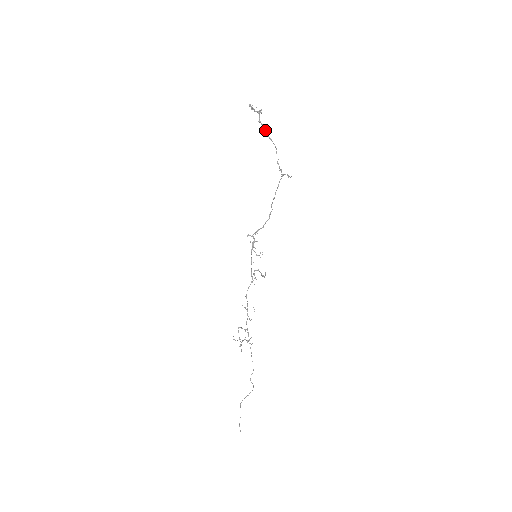
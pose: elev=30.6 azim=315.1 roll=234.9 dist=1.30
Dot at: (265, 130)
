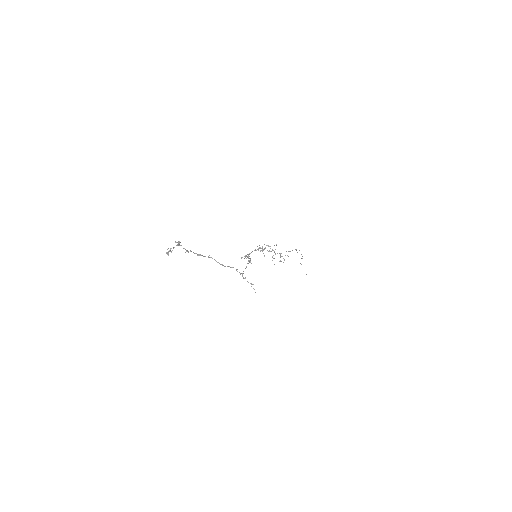
Dot at: (198, 255)
